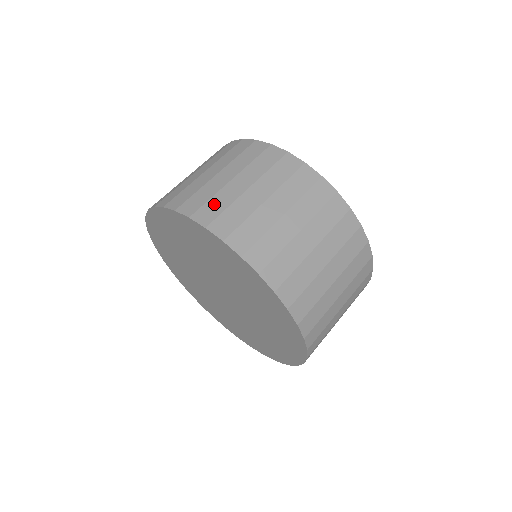
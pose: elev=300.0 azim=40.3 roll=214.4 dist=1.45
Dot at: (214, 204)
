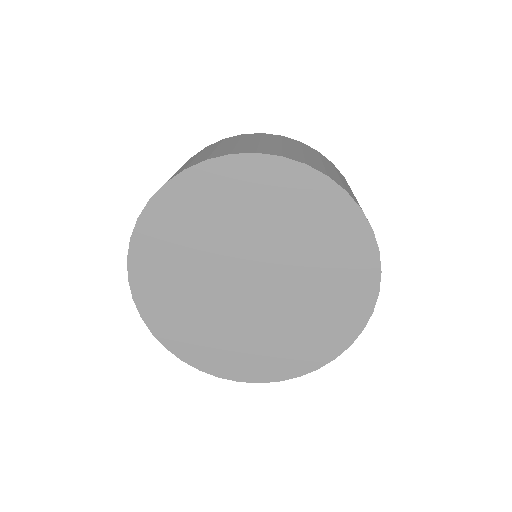
Dot at: (243, 148)
